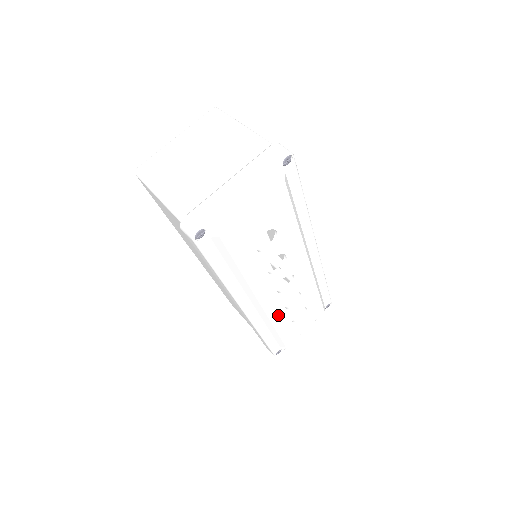
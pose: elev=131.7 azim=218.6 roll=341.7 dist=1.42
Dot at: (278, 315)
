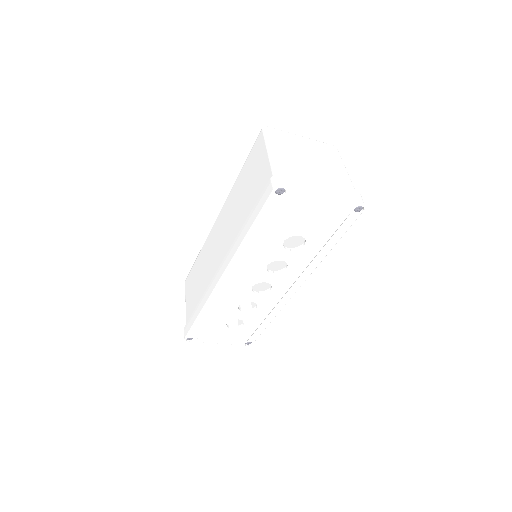
Dot at: (230, 306)
